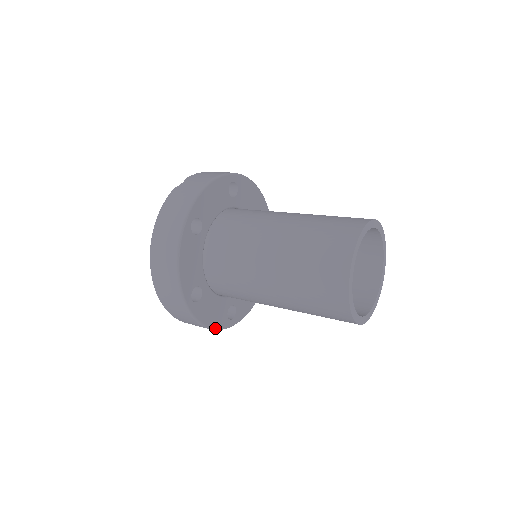
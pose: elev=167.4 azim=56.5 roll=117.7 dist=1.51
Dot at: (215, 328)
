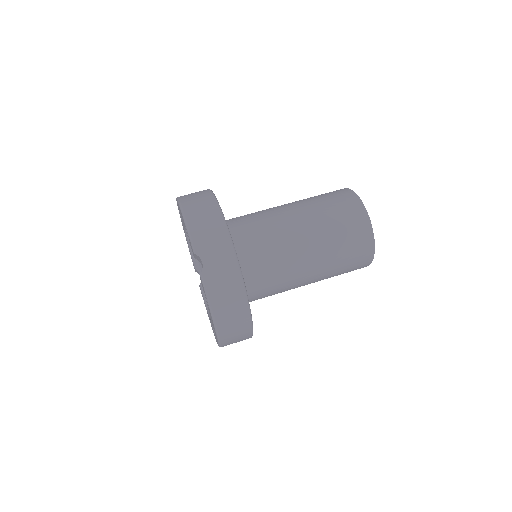
Dot at: occluded
